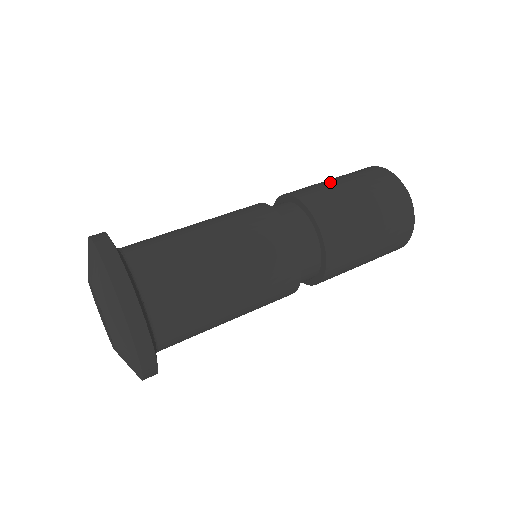
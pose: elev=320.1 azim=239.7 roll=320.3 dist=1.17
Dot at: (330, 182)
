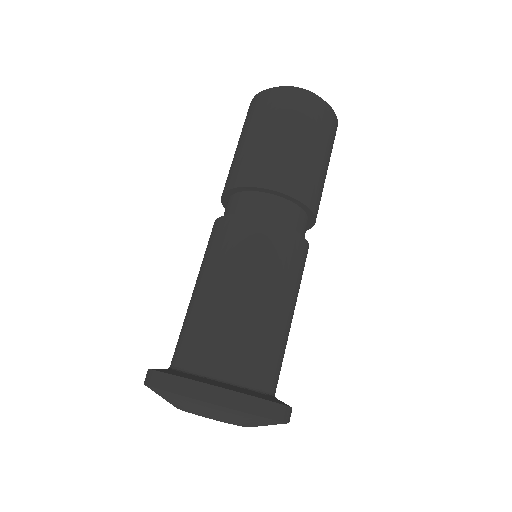
Dot at: (240, 148)
